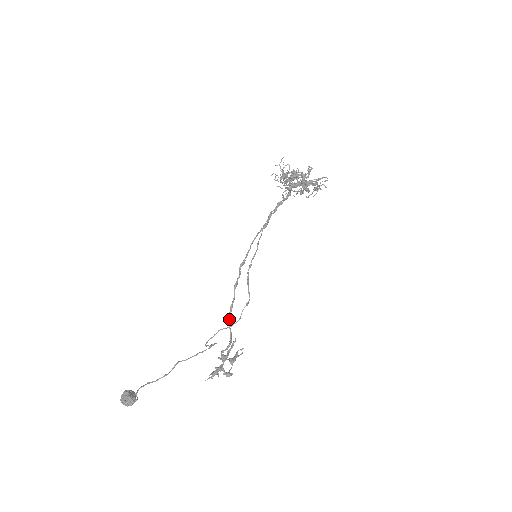
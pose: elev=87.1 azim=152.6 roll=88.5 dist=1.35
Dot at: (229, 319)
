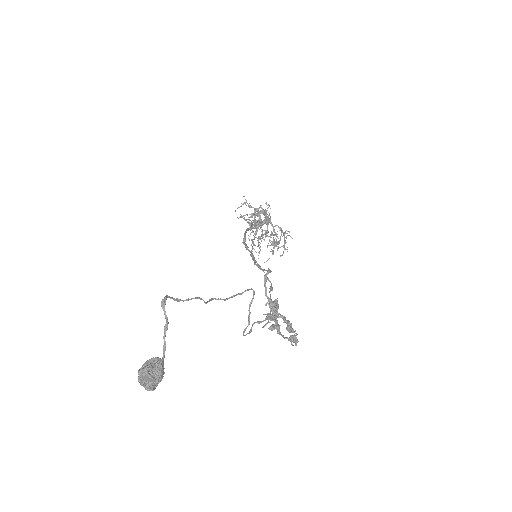
Dot at: (255, 261)
